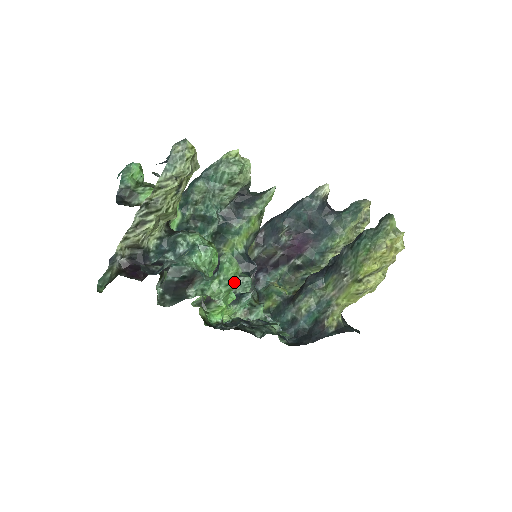
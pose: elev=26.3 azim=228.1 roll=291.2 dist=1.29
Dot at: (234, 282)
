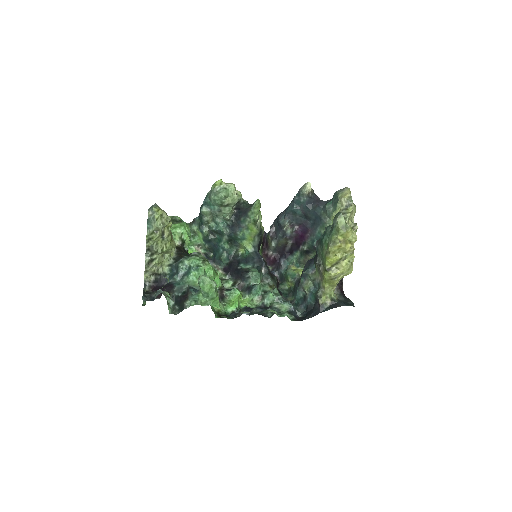
Dot at: (211, 294)
